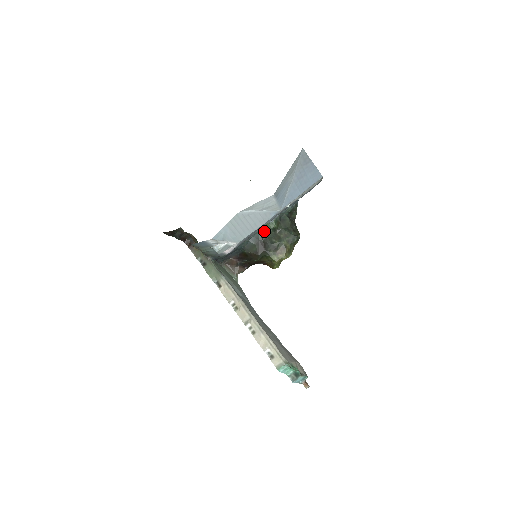
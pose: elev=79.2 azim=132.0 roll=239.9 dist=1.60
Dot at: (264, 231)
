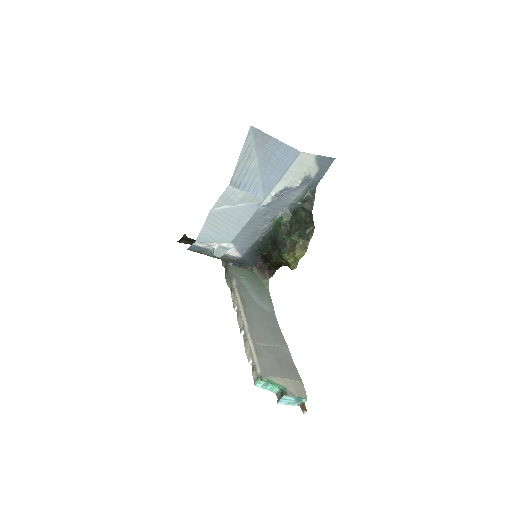
Dot at: (275, 228)
